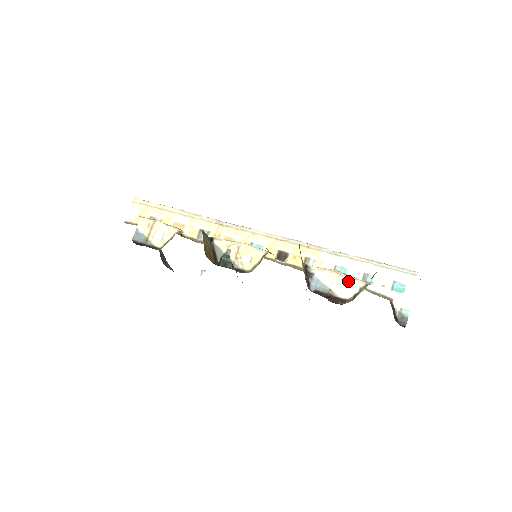
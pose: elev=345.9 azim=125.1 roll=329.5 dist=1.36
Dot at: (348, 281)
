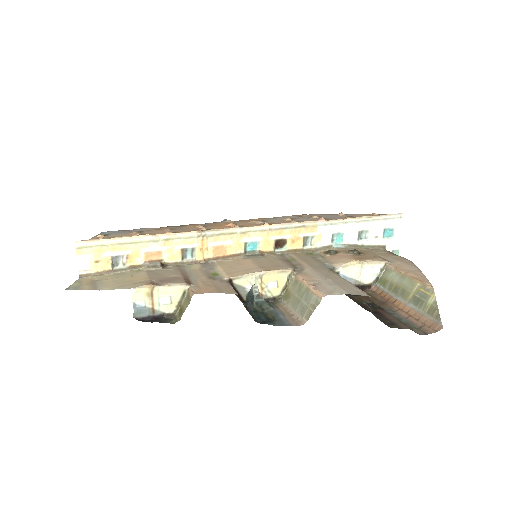
Dot at: (370, 267)
